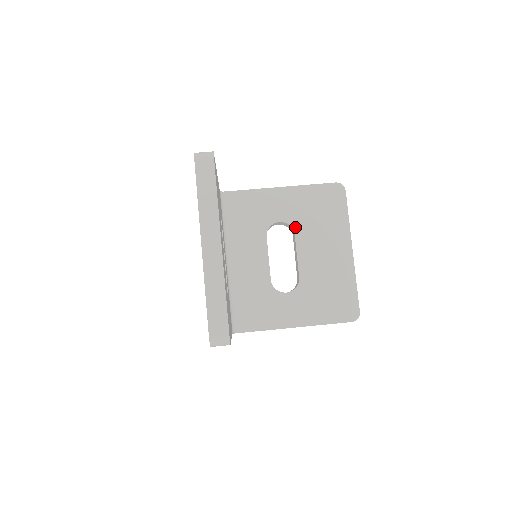
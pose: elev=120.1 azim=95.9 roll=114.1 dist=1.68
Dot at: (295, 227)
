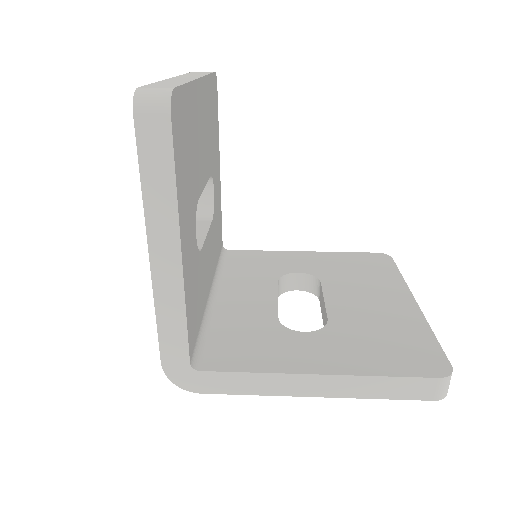
Dot at: (321, 277)
